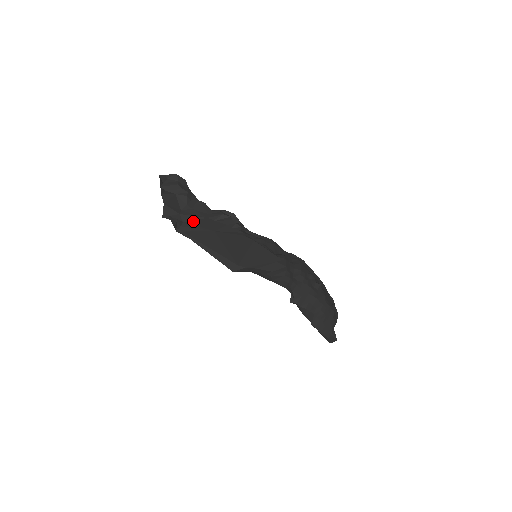
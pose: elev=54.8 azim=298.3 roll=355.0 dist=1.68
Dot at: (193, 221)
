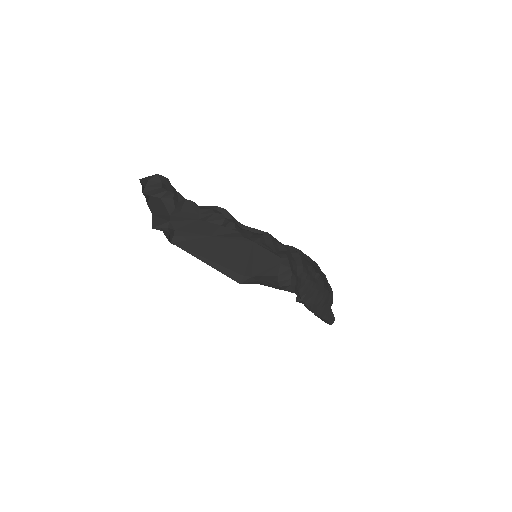
Dot at: (185, 227)
